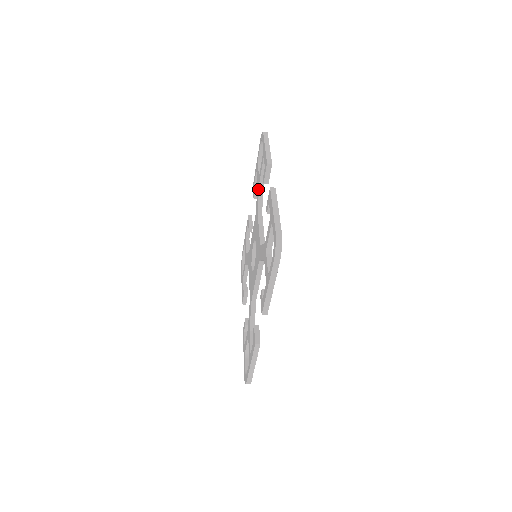
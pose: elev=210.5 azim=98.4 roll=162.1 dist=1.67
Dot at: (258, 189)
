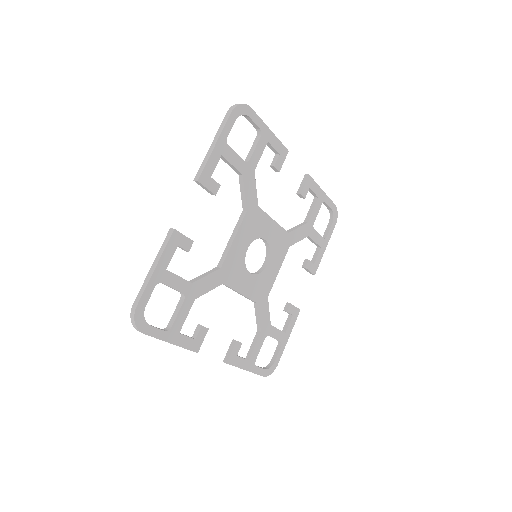
Dot at: occluded
